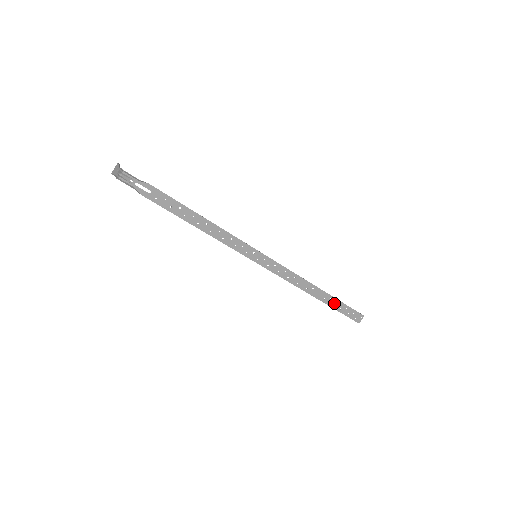
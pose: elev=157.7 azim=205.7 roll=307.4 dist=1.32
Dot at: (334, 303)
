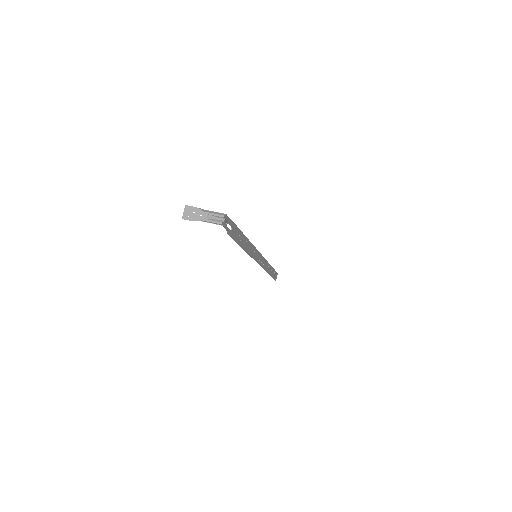
Dot at: (272, 272)
